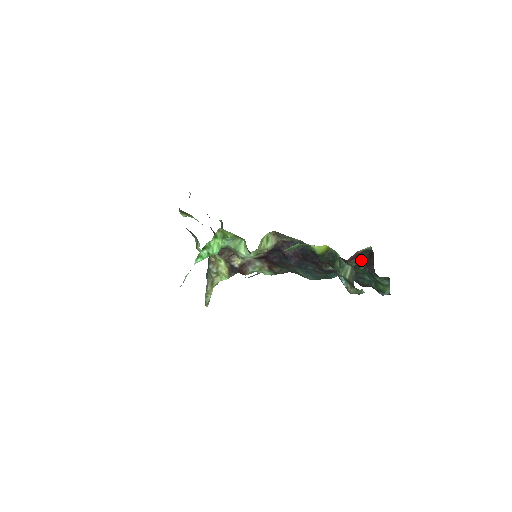
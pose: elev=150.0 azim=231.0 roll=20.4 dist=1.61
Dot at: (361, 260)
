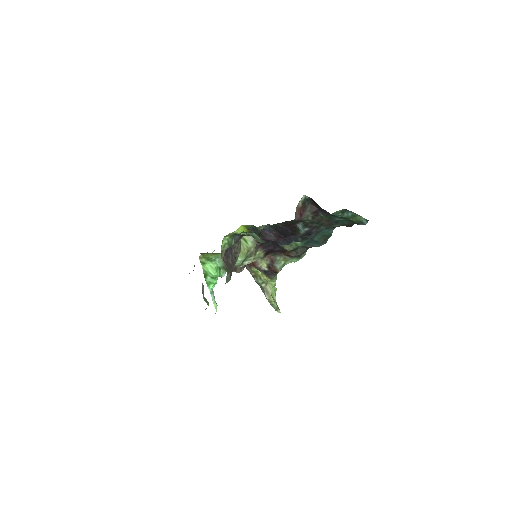
Dot at: (311, 210)
